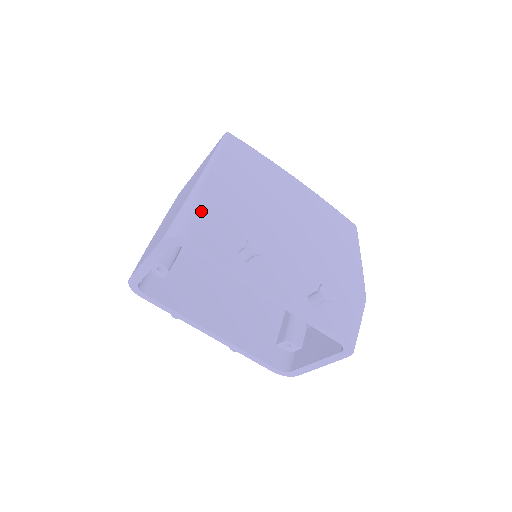
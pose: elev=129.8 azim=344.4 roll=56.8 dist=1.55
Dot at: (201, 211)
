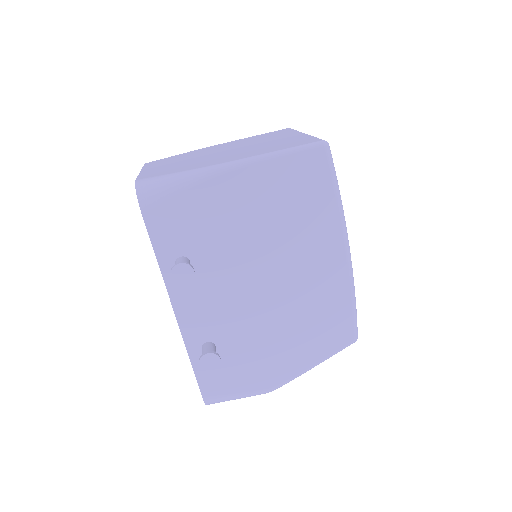
Dot at: (186, 195)
